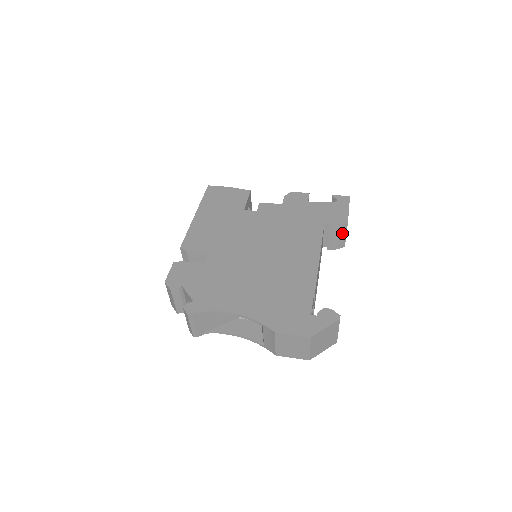
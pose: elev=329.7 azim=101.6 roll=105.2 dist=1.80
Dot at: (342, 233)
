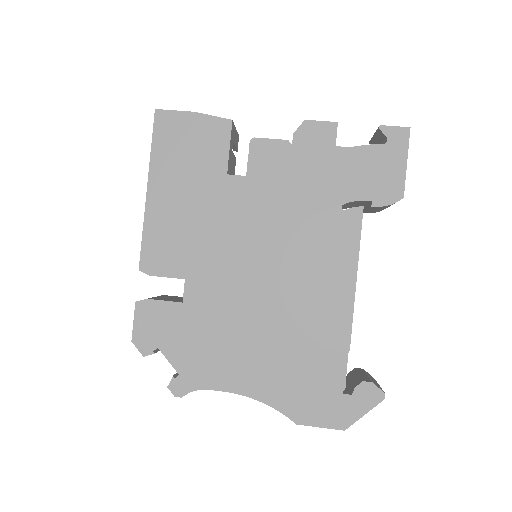
Dot at: occluded
